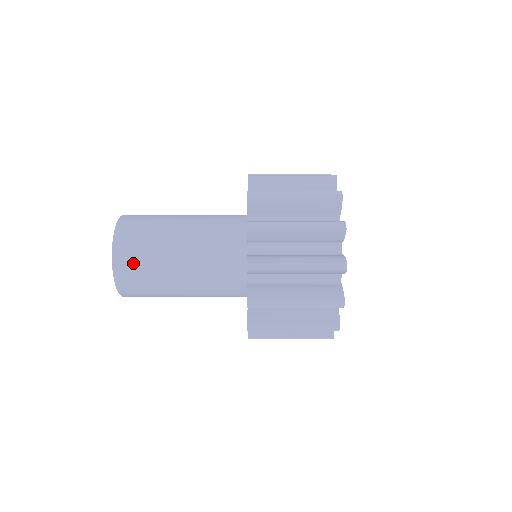
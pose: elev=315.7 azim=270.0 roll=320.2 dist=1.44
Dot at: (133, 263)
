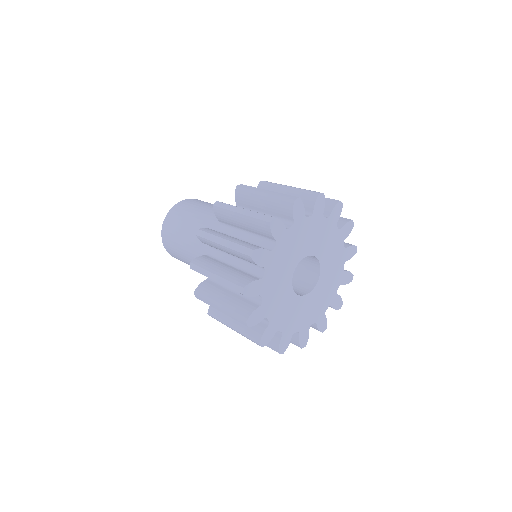
Dot at: (172, 251)
